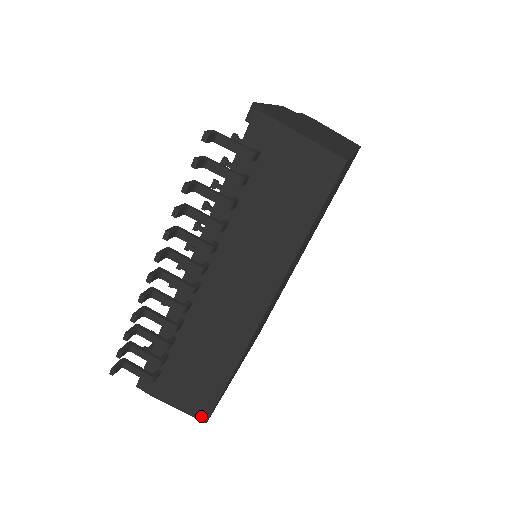
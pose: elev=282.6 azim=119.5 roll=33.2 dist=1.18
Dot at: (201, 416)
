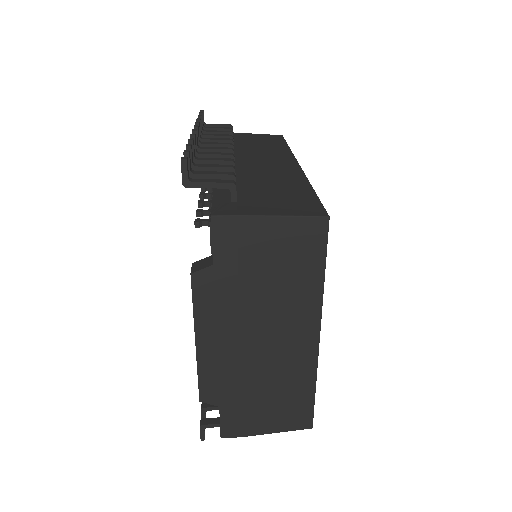
Dot at: (316, 213)
